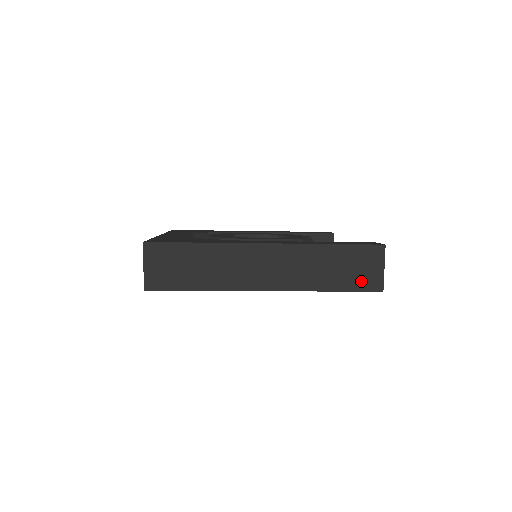
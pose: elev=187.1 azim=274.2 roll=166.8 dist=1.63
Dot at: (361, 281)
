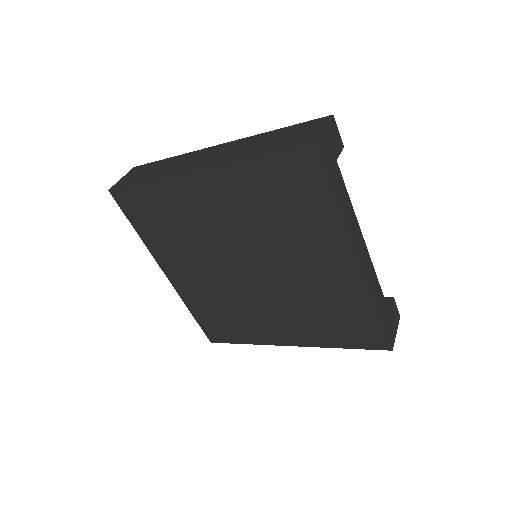
Dot at: (293, 142)
